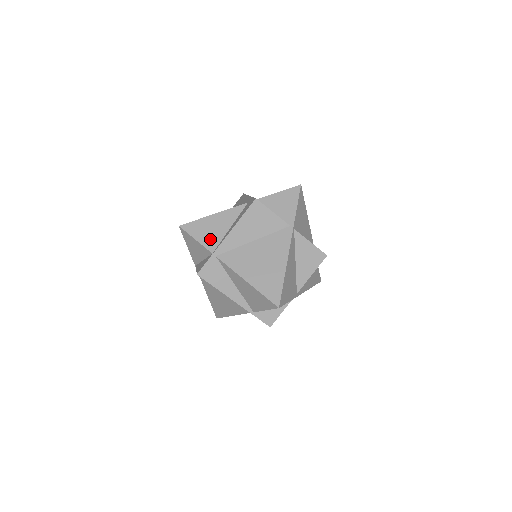
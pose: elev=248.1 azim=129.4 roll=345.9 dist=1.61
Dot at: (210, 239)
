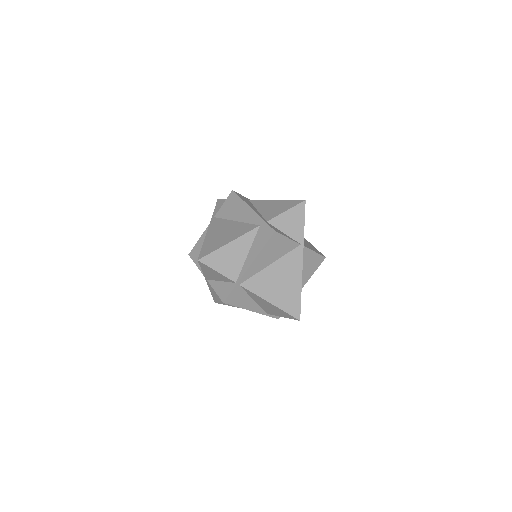
Dot at: (231, 269)
